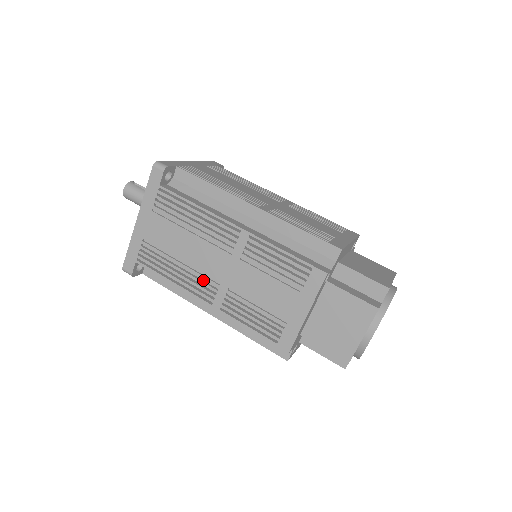
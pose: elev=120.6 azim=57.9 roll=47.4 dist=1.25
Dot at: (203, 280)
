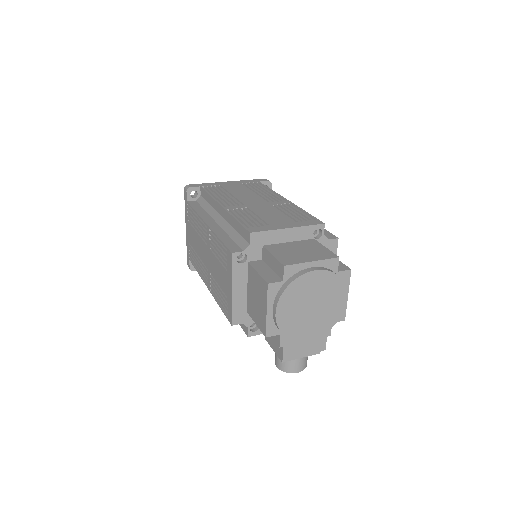
Dot at: occluded
